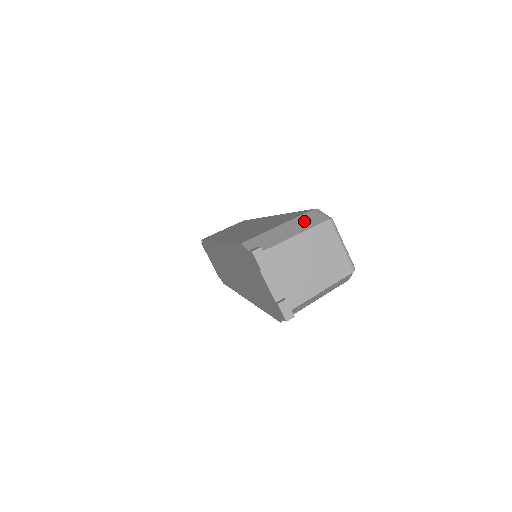
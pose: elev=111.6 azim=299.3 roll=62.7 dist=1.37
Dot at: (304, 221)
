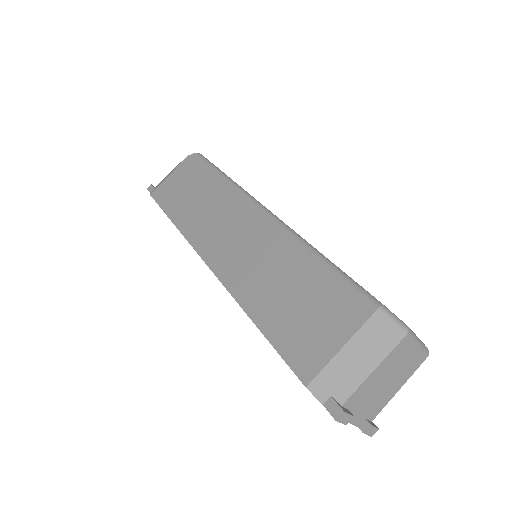
Dot at: (374, 339)
